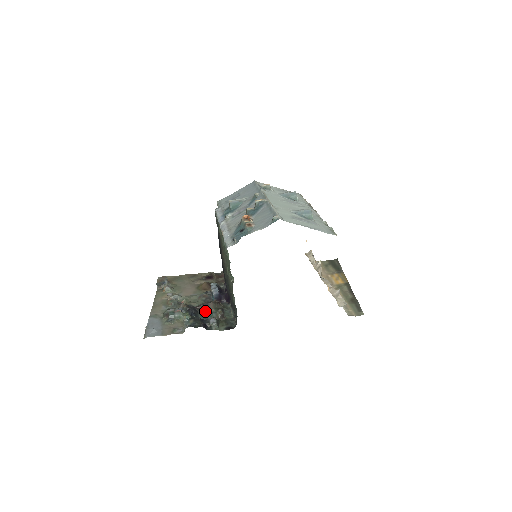
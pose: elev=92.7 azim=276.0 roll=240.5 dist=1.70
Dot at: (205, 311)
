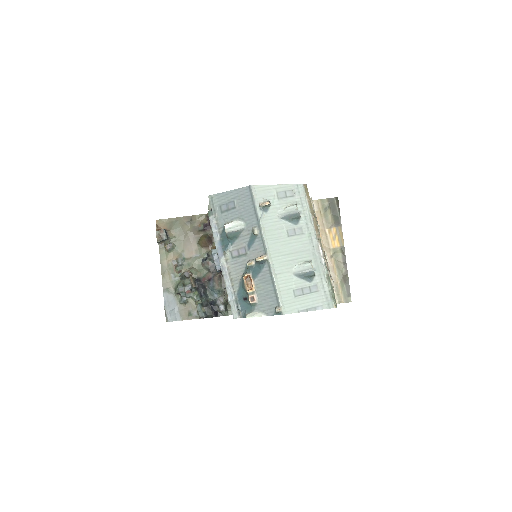
Dot at: (212, 289)
